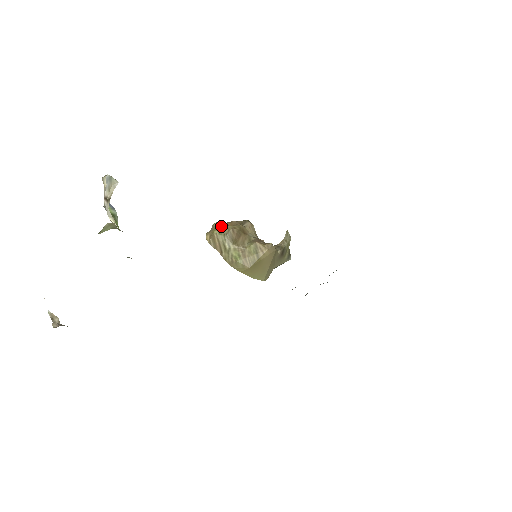
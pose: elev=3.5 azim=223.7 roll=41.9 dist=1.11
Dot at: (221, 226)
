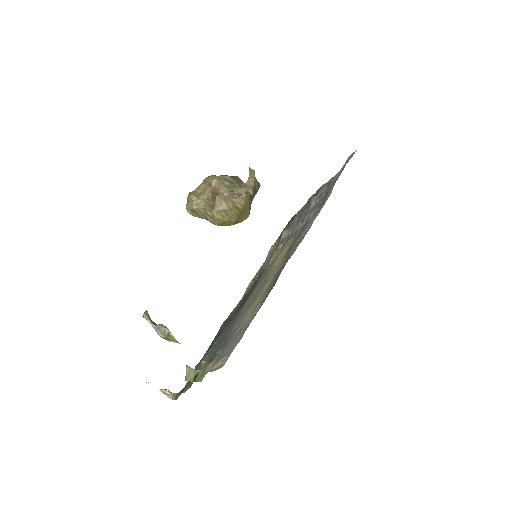
Dot at: (196, 200)
